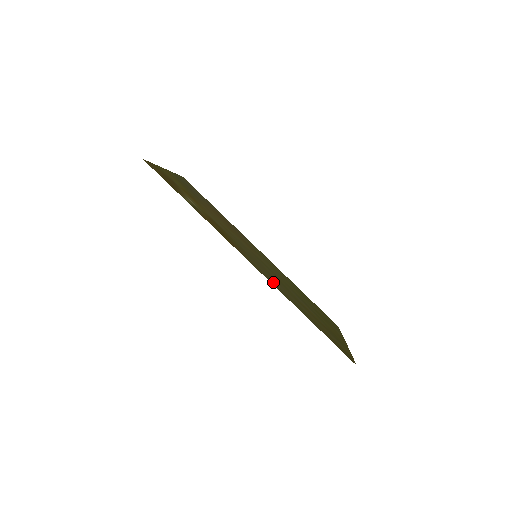
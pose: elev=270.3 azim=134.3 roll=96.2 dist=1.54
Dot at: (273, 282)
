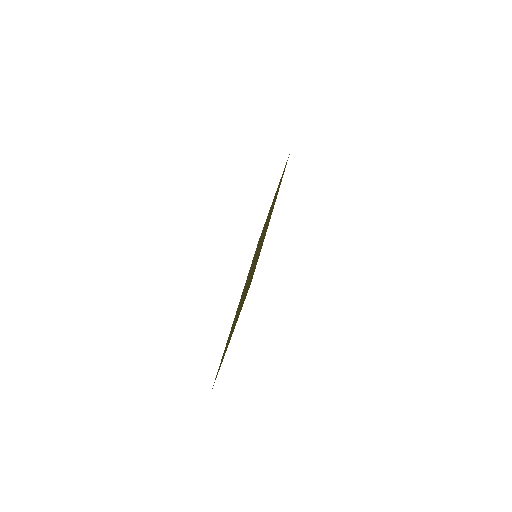
Dot at: occluded
